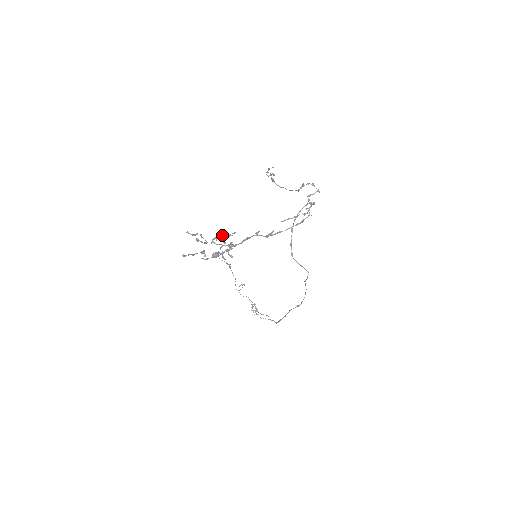
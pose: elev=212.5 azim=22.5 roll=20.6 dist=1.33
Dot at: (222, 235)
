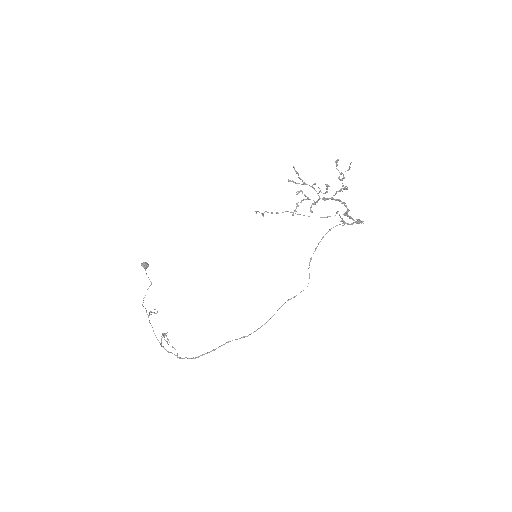
Dot at: (326, 184)
